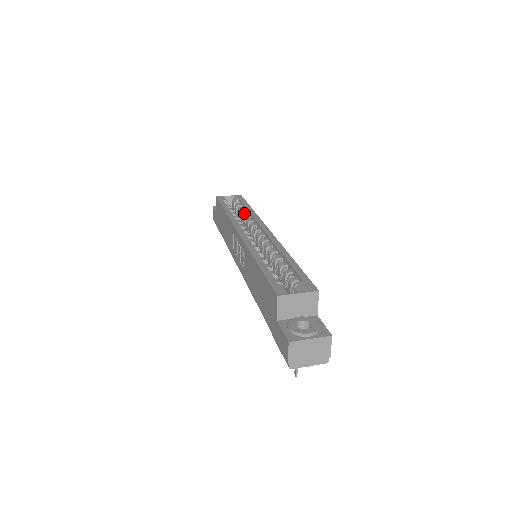
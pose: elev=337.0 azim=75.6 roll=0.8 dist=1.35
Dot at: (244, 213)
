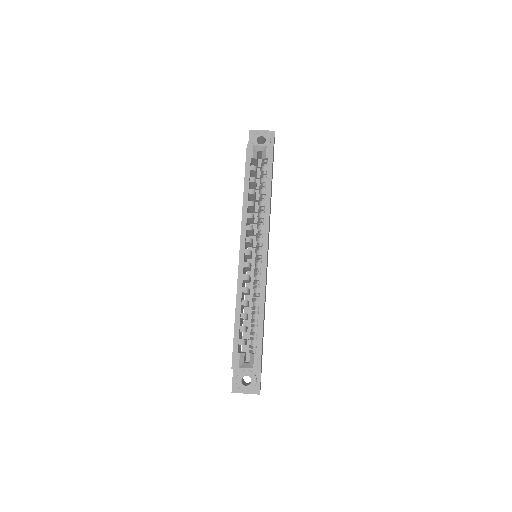
Dot at: (262, 194)
